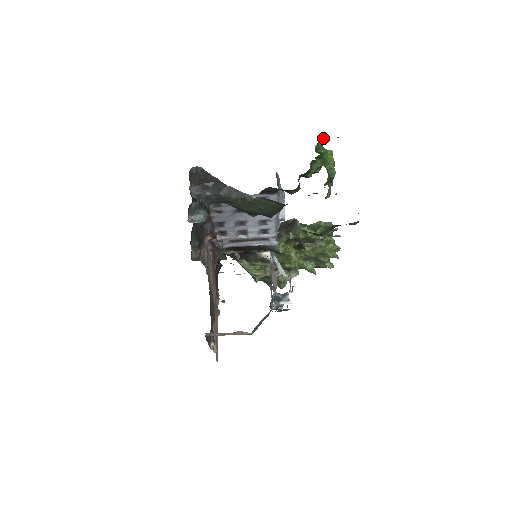
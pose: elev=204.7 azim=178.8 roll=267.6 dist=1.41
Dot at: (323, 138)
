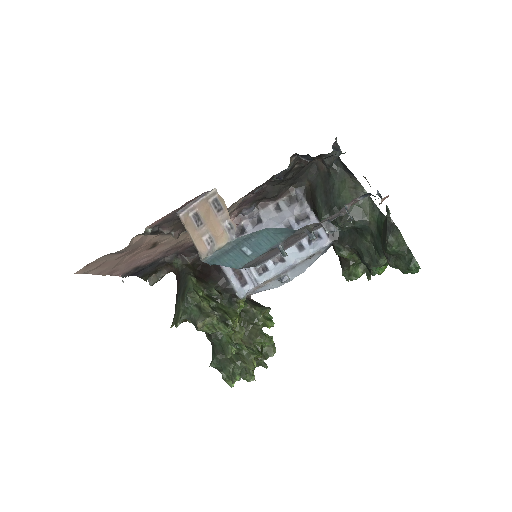
Dot at: occluded
